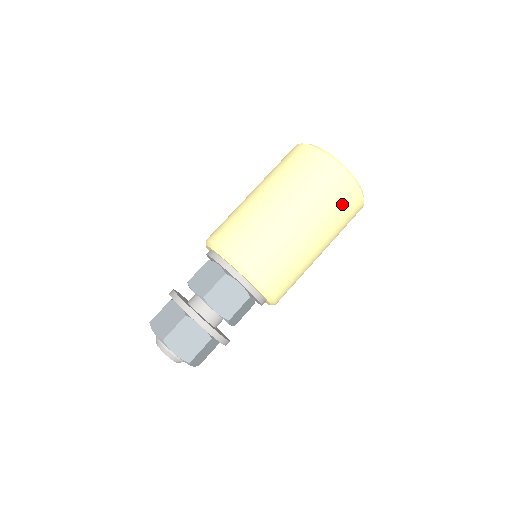
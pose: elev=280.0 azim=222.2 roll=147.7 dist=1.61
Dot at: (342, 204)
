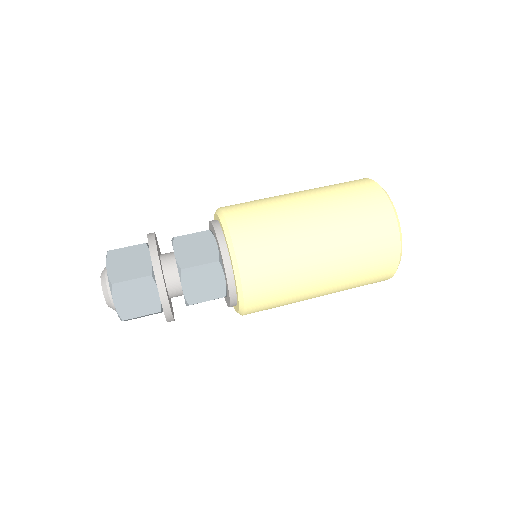
Dot at: (372, 272)
